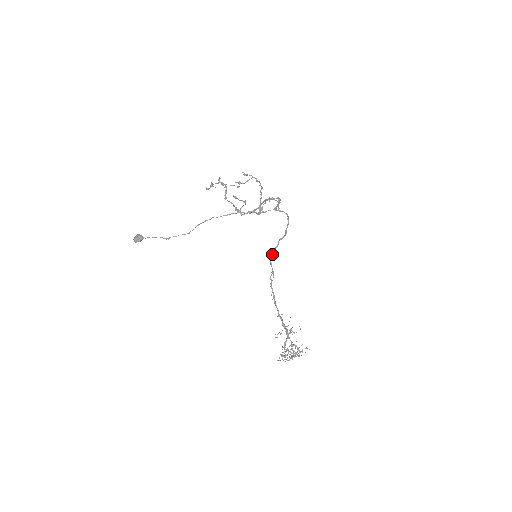
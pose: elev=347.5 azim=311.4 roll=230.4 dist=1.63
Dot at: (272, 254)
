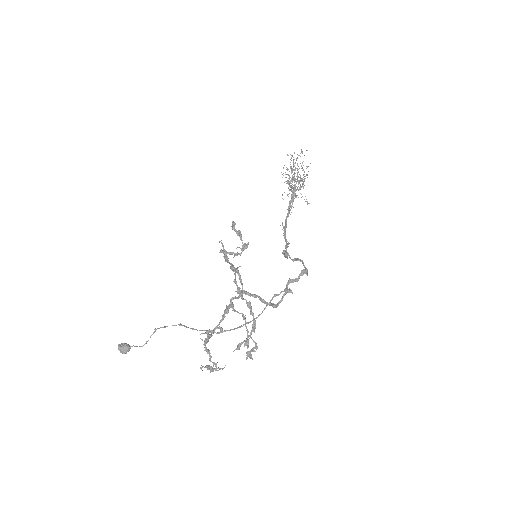
Dot at: occluded
